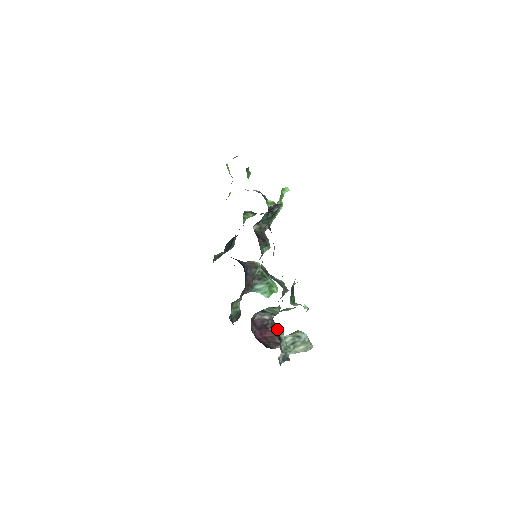
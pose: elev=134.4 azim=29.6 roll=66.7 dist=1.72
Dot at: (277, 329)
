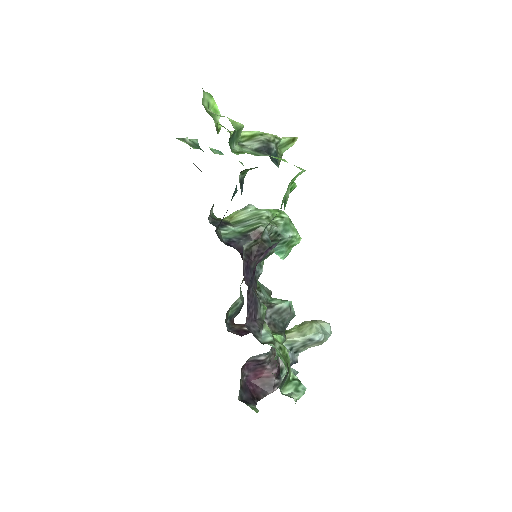
Dot at: occluded
